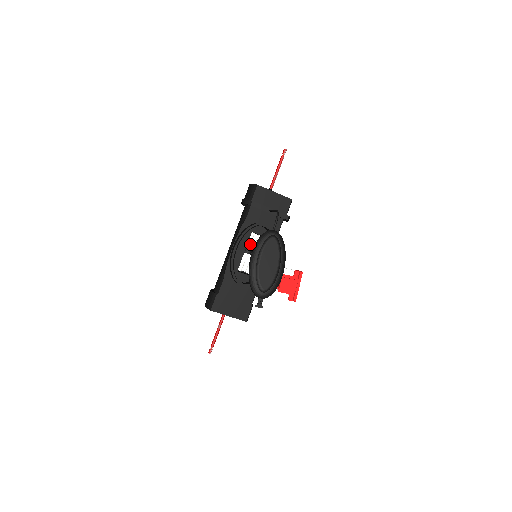
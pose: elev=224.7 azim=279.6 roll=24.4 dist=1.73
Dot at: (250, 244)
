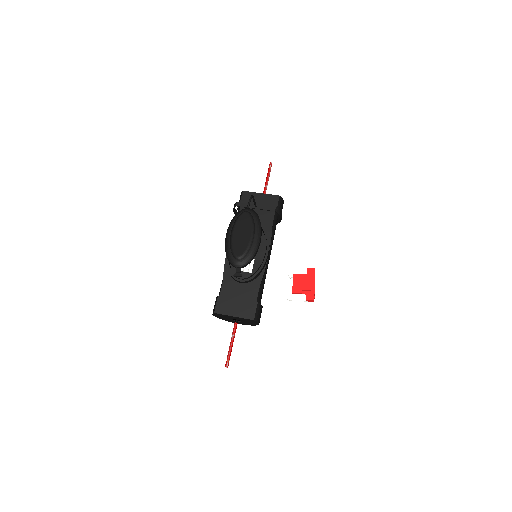
Dot at: occluded
